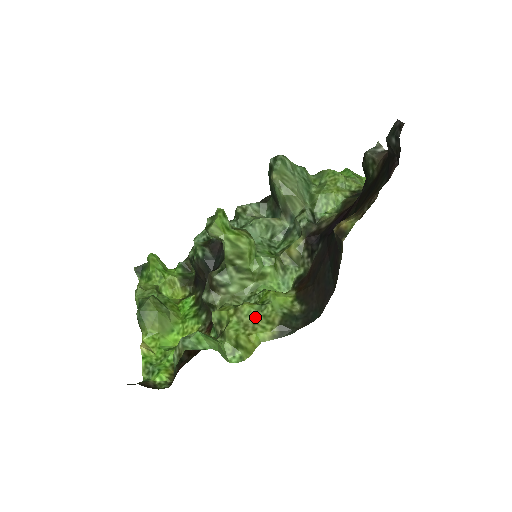
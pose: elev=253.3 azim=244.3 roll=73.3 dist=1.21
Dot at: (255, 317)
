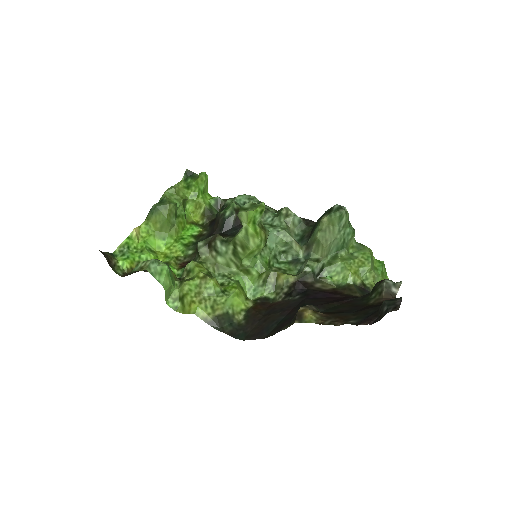
Dot at: (209, 295)
